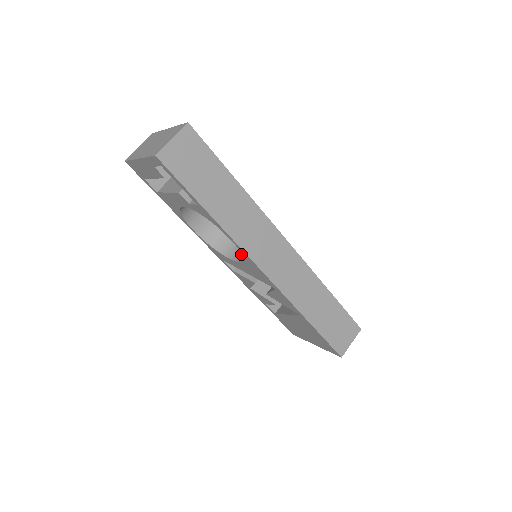
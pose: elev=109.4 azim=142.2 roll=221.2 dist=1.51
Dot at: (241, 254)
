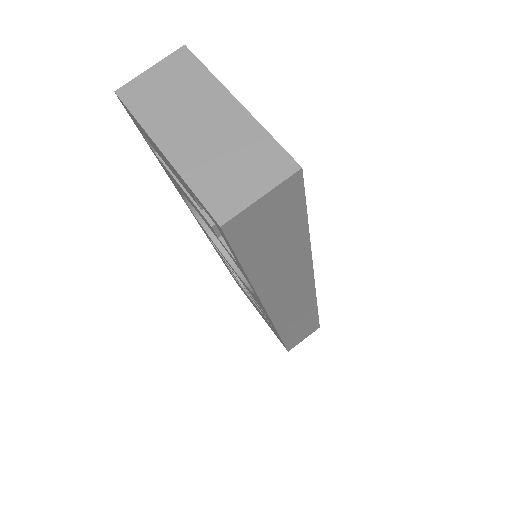
Dot at: occluded
